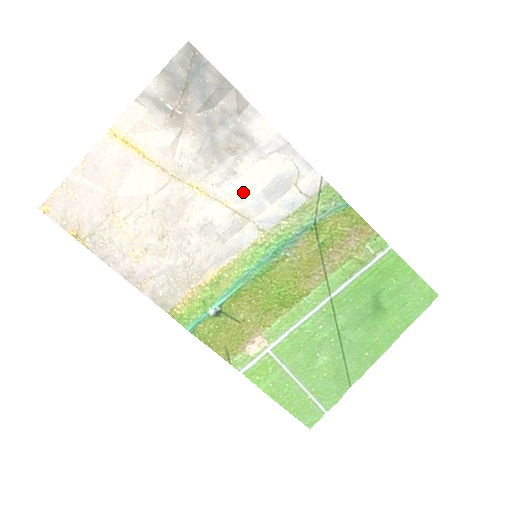
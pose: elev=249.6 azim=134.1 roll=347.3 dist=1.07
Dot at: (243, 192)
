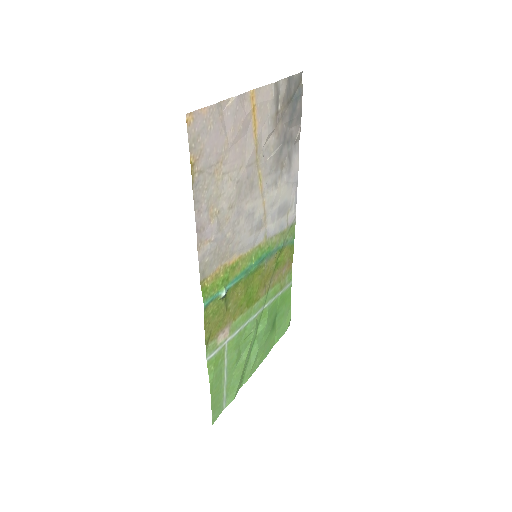
Dot at: (273, 201)
